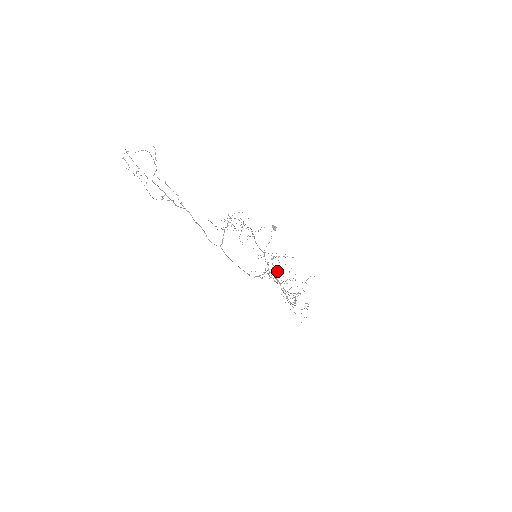
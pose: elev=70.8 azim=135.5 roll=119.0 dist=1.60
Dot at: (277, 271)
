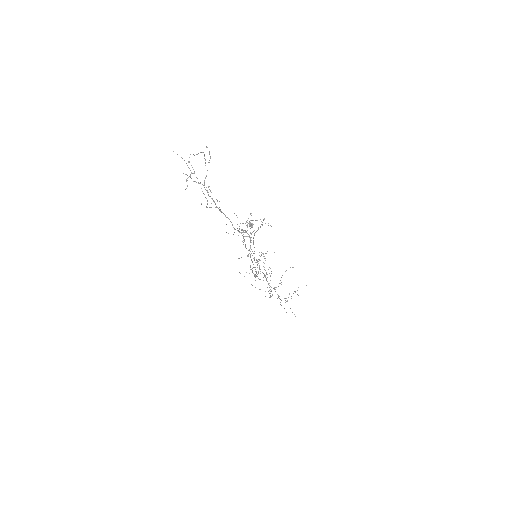
Dot at: occluded
